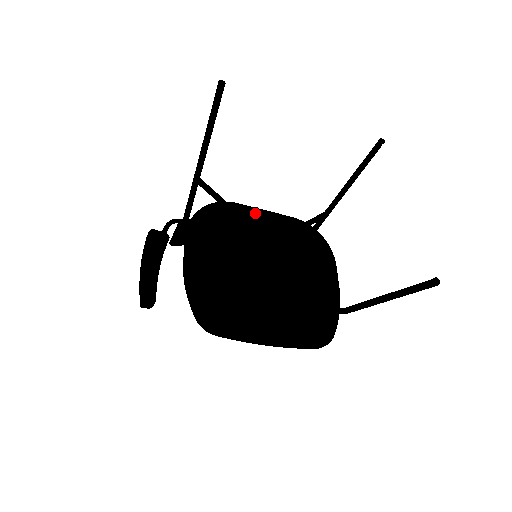
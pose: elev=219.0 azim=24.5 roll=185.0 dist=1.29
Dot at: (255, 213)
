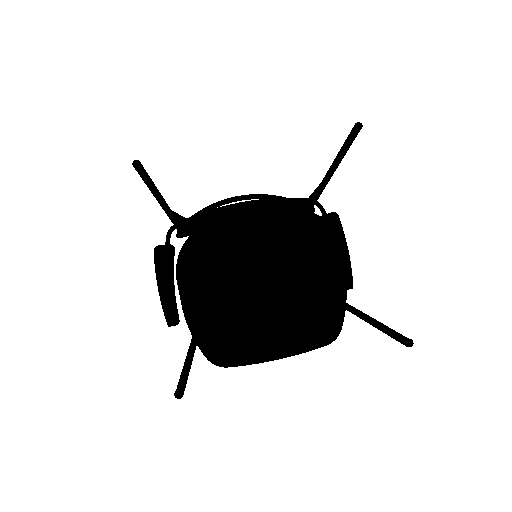
Dot at: (239, 226)
